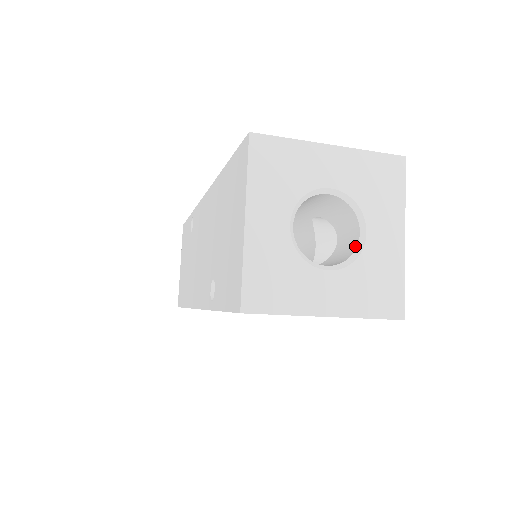
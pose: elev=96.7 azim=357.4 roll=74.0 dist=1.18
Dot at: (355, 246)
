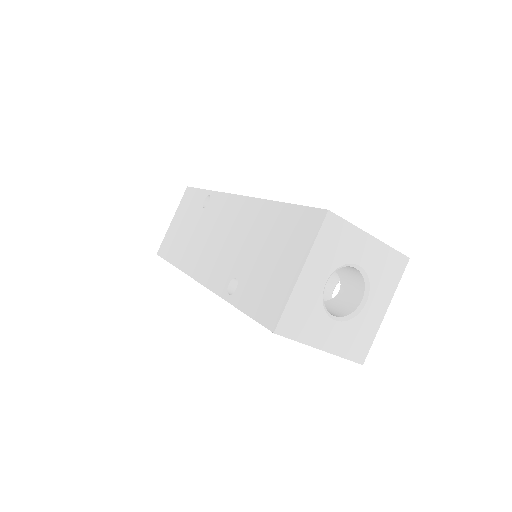
Dot at: (355, 307)
